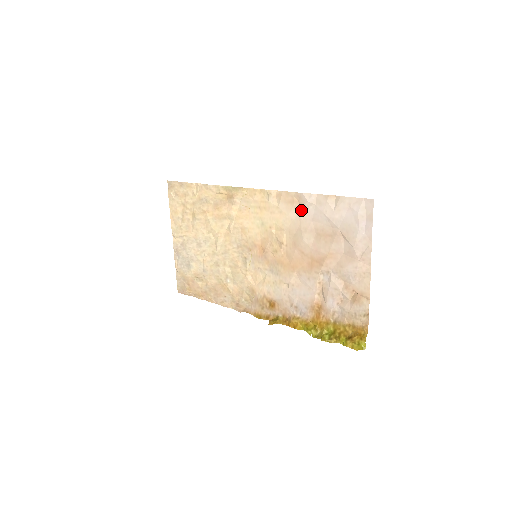
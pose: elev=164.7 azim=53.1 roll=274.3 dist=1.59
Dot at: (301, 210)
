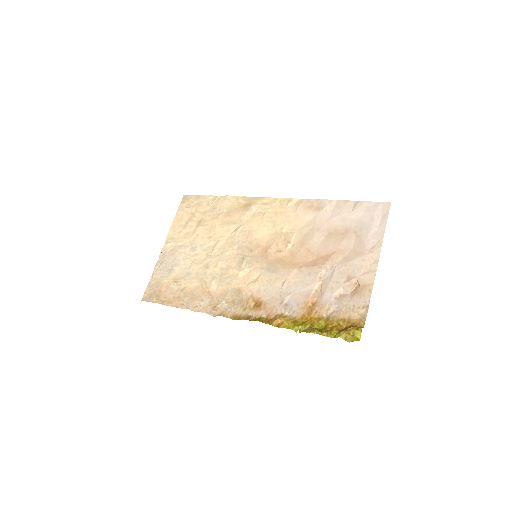
Dot at: (318, 213)
